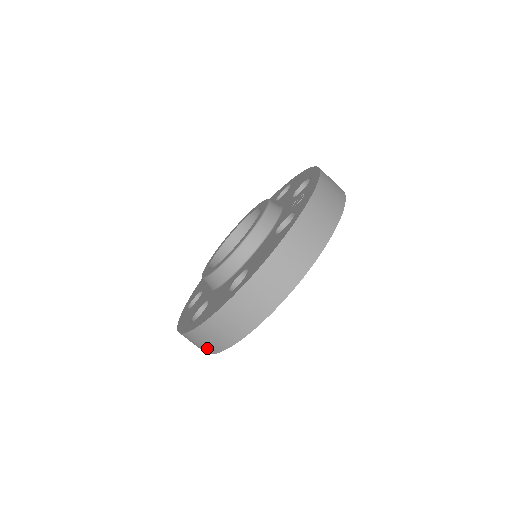
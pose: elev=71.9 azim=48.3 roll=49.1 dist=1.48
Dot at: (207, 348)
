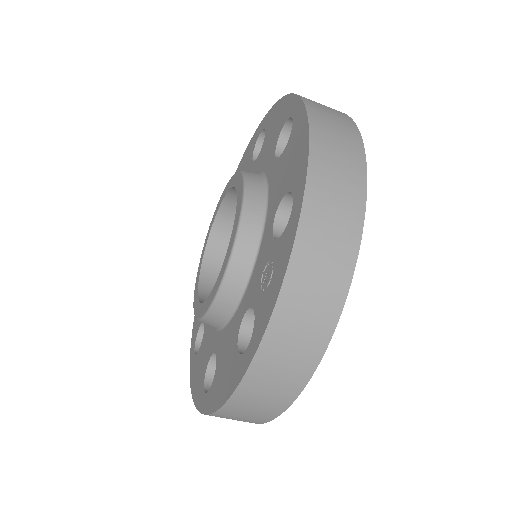
Dot at: occluded
